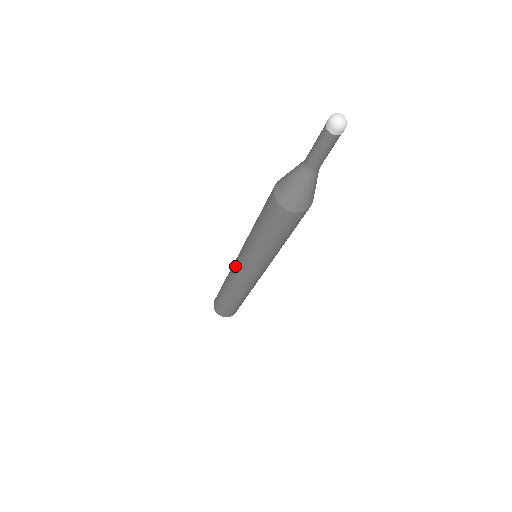
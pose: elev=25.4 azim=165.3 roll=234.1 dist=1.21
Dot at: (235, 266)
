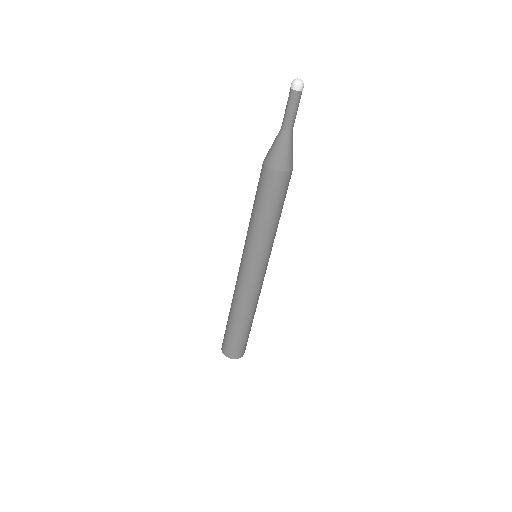
Dot at: (239, 267)
